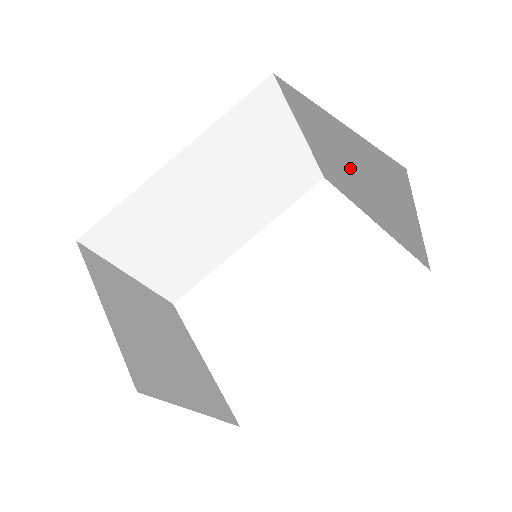
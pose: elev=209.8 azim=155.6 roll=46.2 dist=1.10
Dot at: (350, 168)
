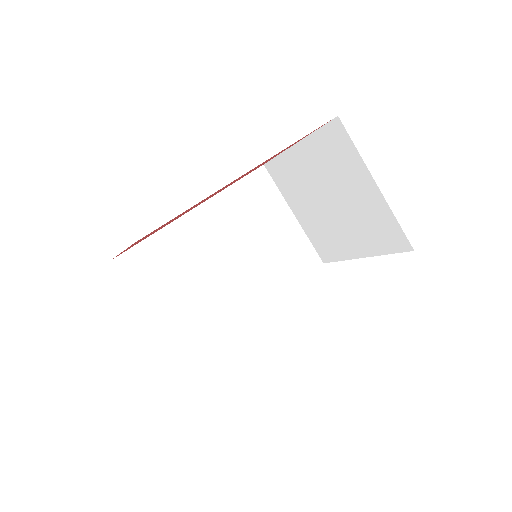
Dot at: (325, 197)
